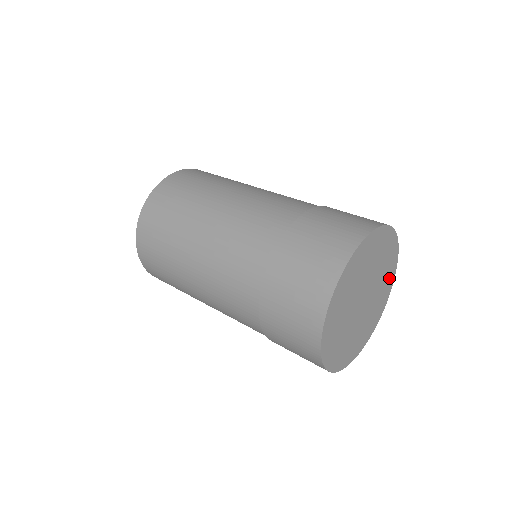
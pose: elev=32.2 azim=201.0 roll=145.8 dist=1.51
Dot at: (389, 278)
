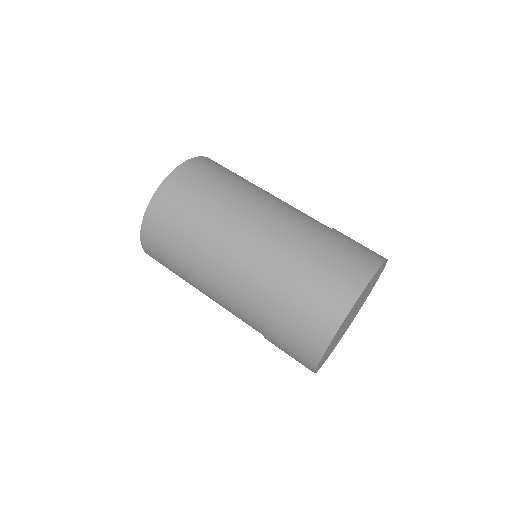
Dot at: (349, 325)
